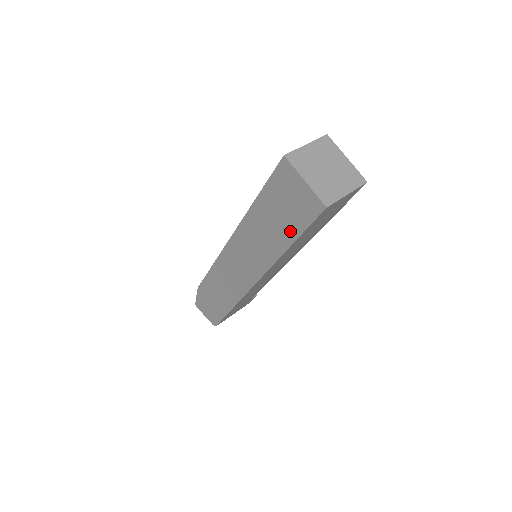
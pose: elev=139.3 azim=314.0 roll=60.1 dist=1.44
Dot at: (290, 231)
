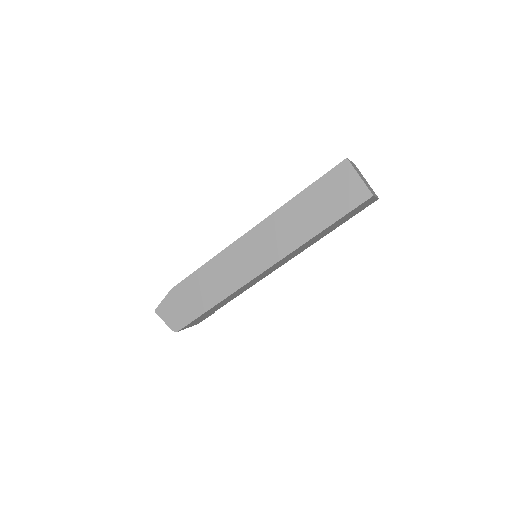
Dot at: (329, 216)
